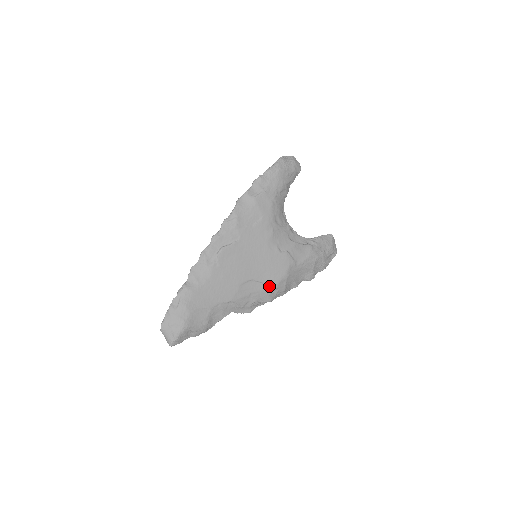
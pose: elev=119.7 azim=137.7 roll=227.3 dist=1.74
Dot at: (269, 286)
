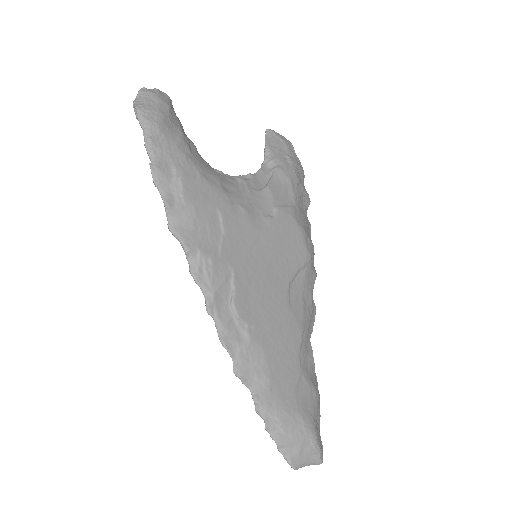
Dot at: (304, 265)
